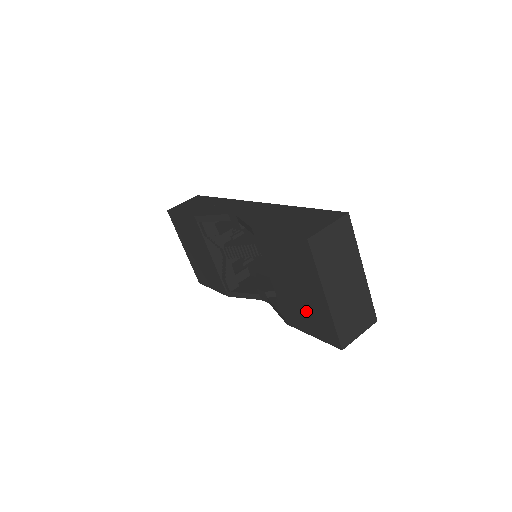
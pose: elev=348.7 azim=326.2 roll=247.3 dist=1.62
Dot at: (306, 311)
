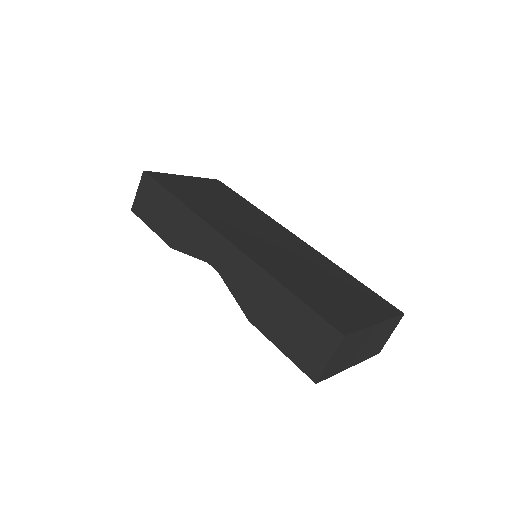
Dot at: occluded
